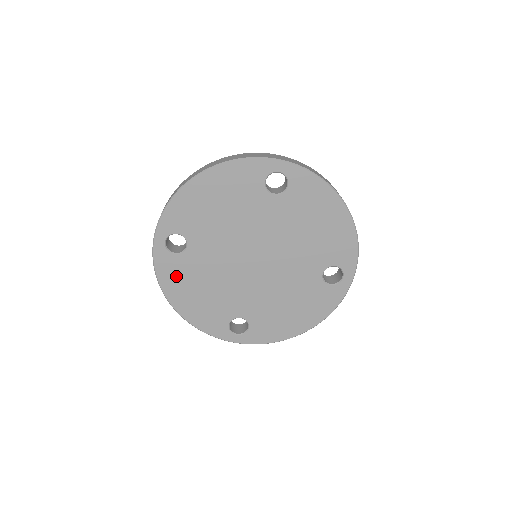
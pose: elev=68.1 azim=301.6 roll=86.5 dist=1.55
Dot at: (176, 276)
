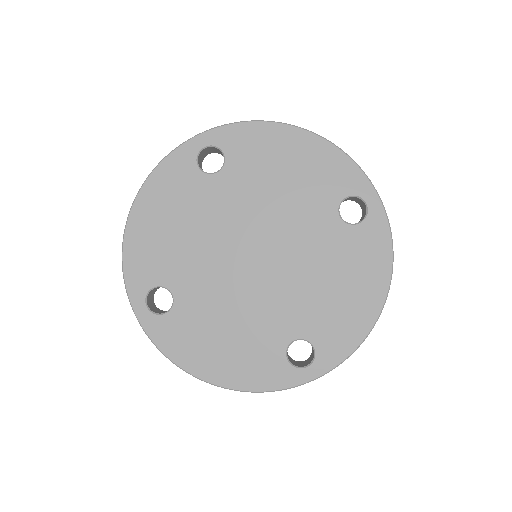
Dot at: (173, 186)
